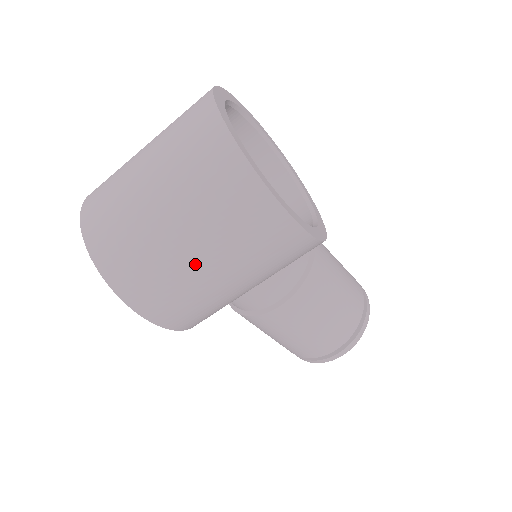
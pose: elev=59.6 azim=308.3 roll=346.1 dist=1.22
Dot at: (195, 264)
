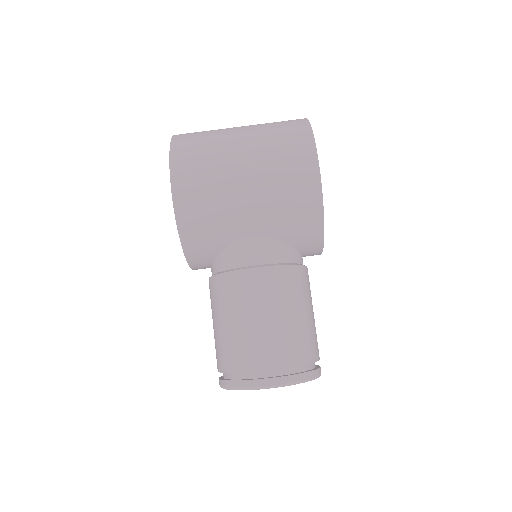
Dot at: (237, 159)
